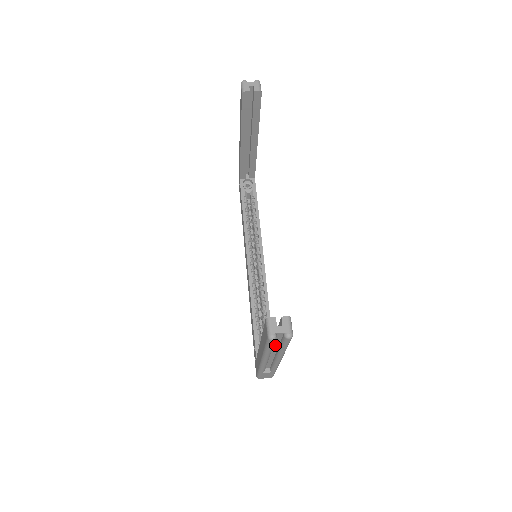
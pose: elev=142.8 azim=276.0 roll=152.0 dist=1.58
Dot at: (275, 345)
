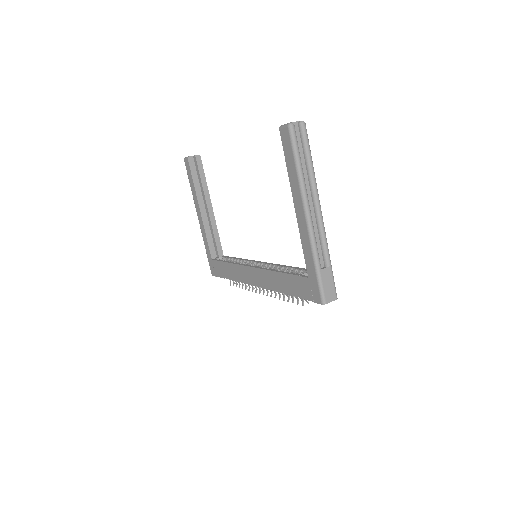
Dot at: (302, 165)
